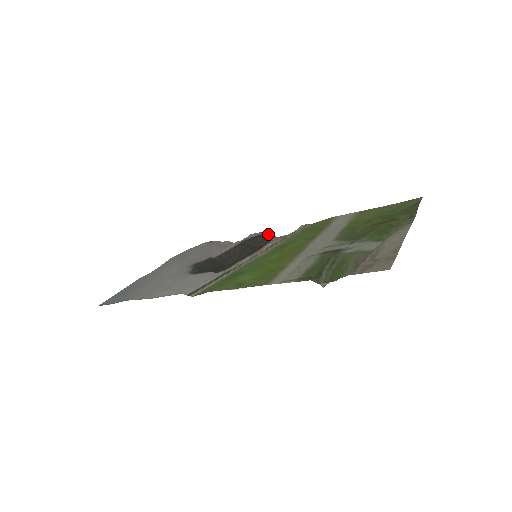
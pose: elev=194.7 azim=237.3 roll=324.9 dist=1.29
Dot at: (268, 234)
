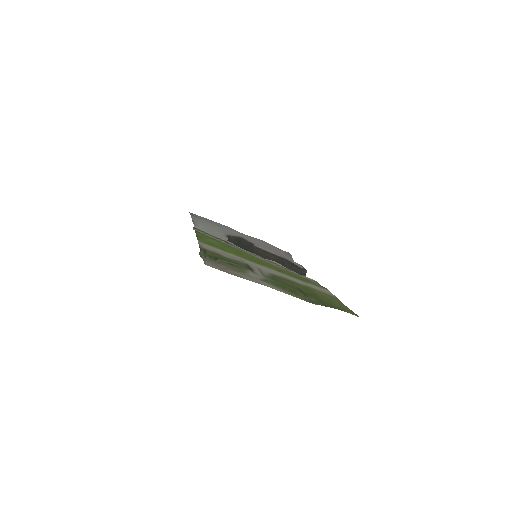
Dot at: (304, 272)
